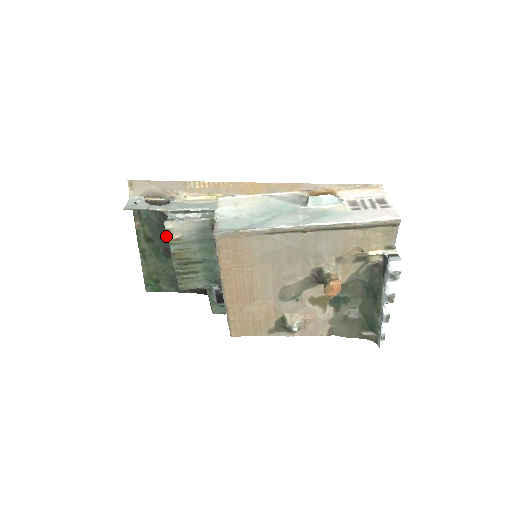
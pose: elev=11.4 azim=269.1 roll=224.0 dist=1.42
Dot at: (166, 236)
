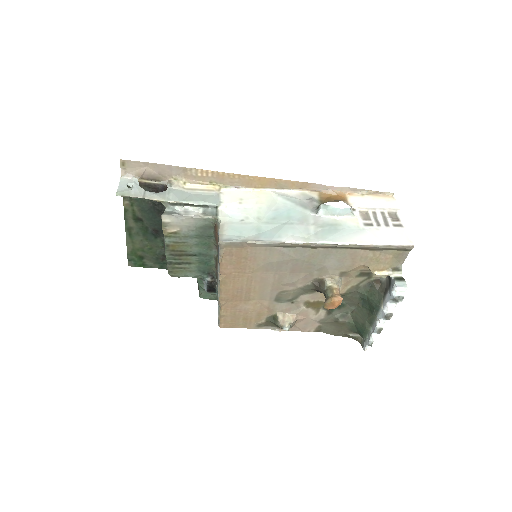
Dot at: (157, 218)
